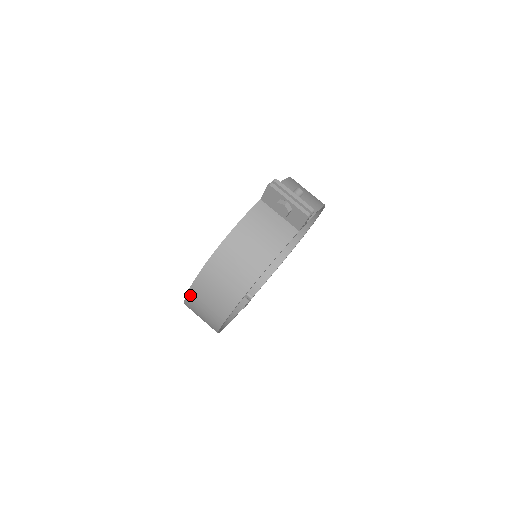
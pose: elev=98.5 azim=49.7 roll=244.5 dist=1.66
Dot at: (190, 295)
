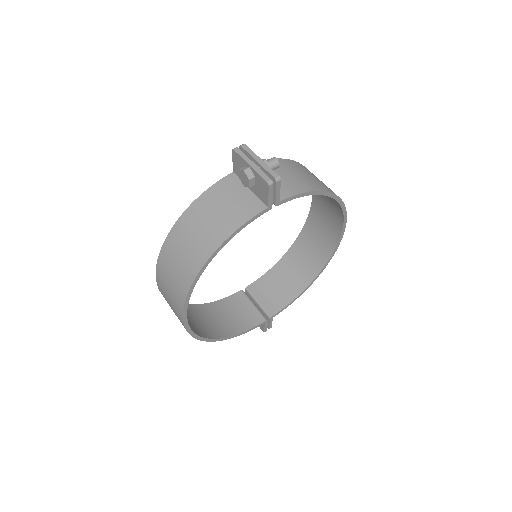
Dot at: (158, 283)
